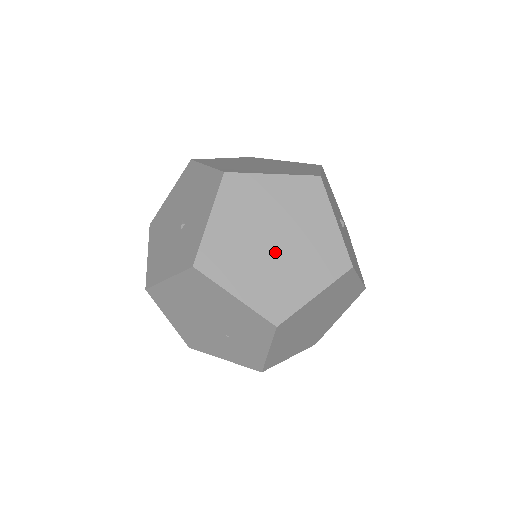
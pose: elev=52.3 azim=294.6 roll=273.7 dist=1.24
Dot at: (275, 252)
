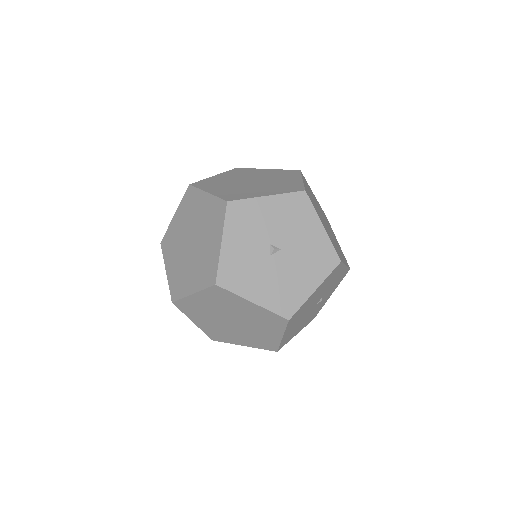
Dot at: (188, 251)
